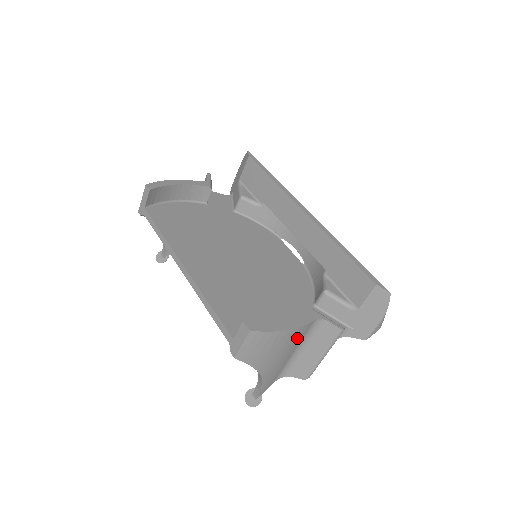
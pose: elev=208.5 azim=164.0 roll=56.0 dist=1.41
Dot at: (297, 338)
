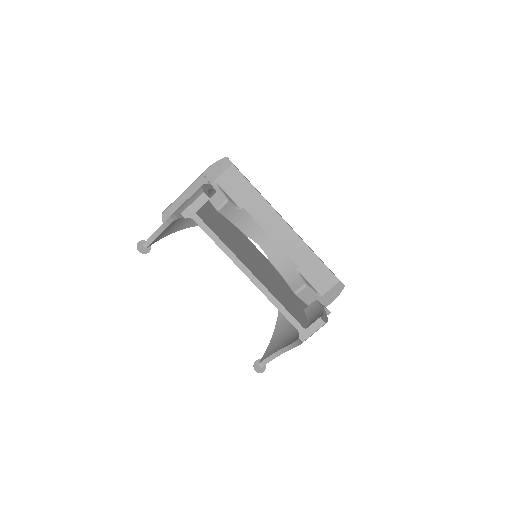
Dot at: occluded
